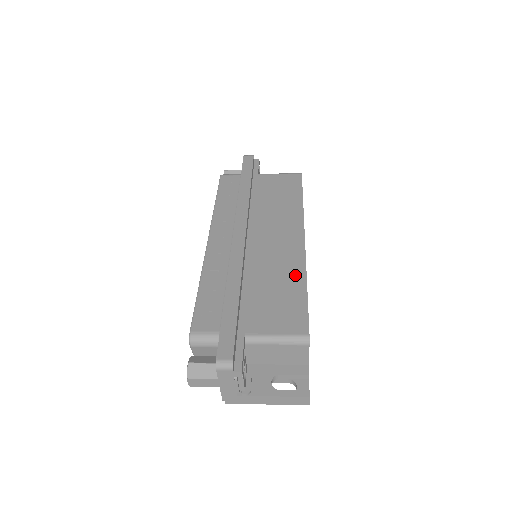
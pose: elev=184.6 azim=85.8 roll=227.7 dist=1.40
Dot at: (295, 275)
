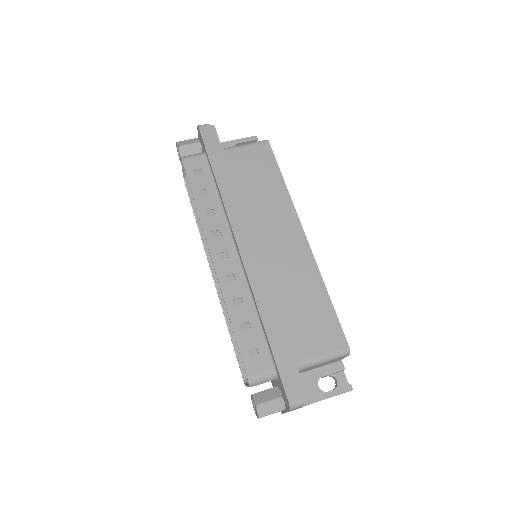
Dot at: (314, 284)
